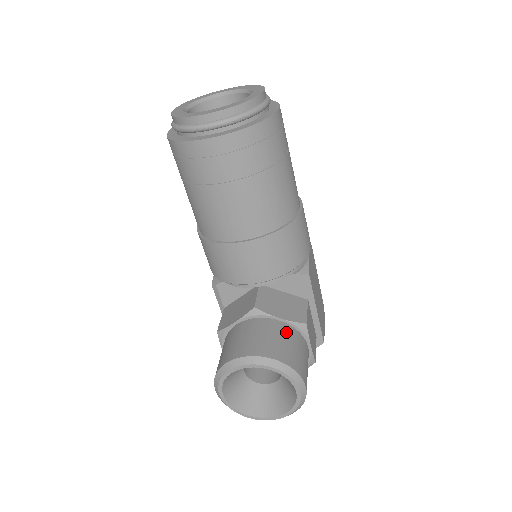
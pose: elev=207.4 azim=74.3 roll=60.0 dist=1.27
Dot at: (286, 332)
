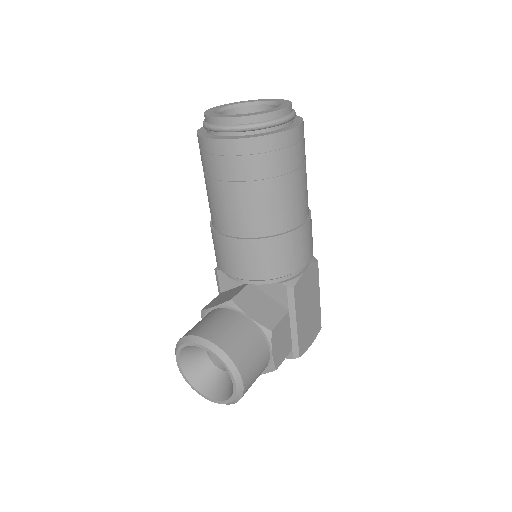
Dot at: (248, 330)
